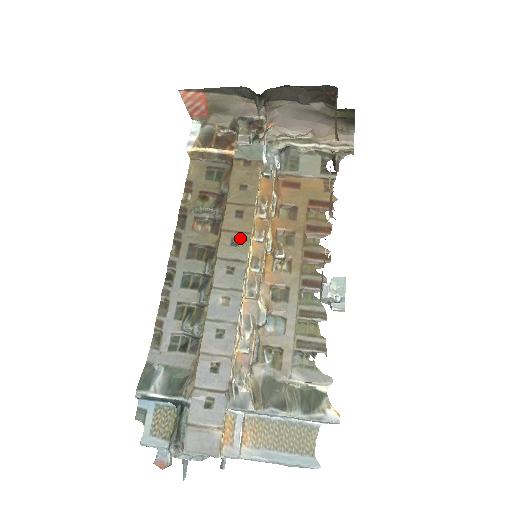
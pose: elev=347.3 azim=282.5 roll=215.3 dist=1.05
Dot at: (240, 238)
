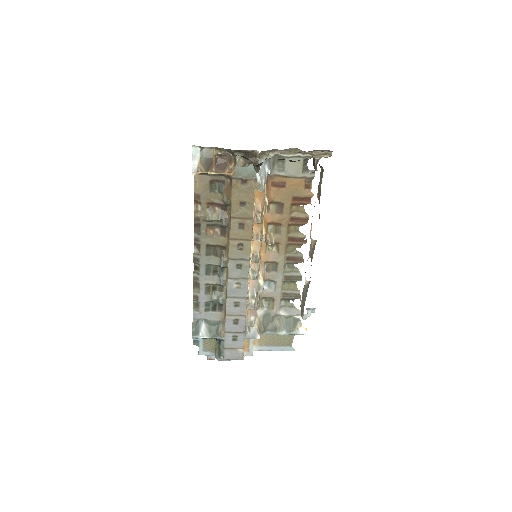
Dot at: (244, 244)
